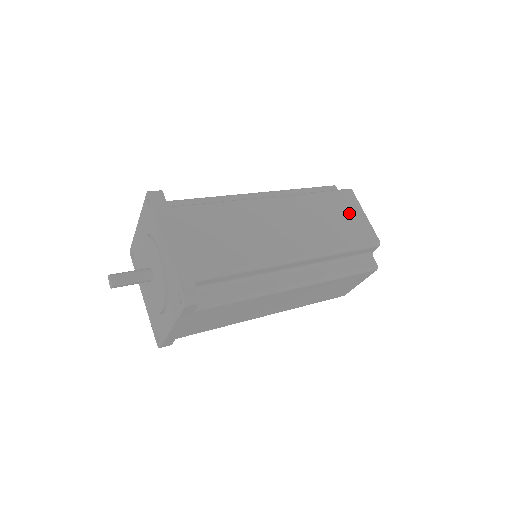
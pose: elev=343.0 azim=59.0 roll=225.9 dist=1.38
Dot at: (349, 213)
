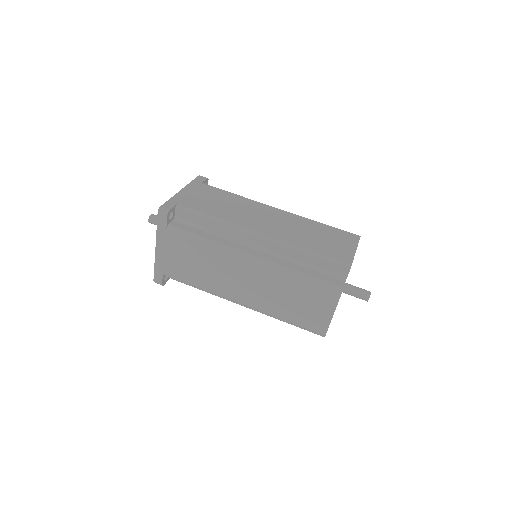
Dot at: (317, 305)
